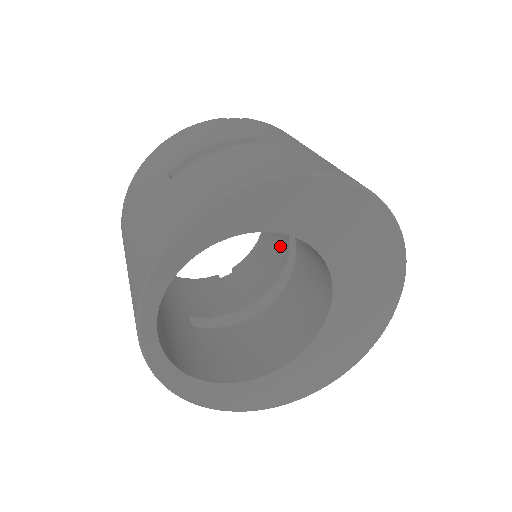
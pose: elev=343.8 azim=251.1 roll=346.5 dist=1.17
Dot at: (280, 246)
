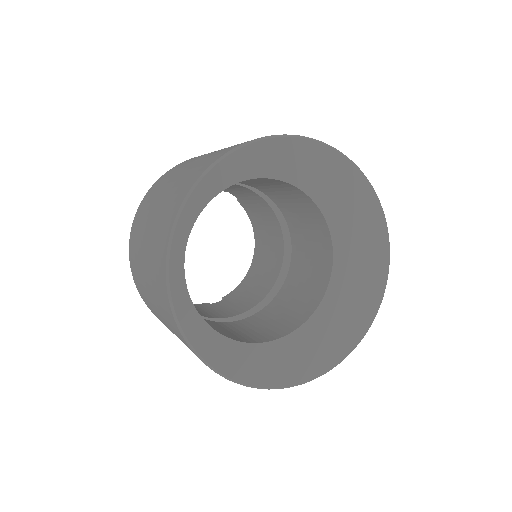
Dot at: (273, 263)
